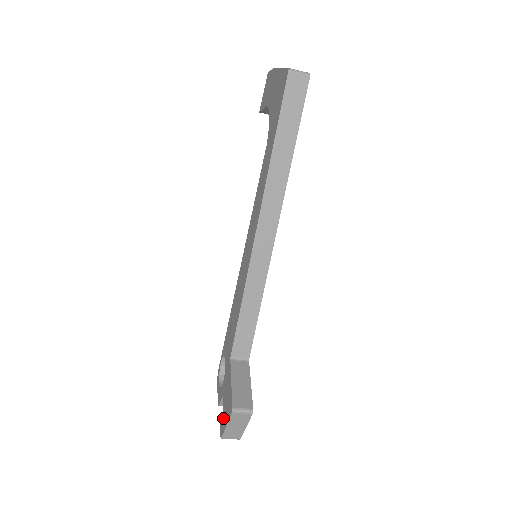
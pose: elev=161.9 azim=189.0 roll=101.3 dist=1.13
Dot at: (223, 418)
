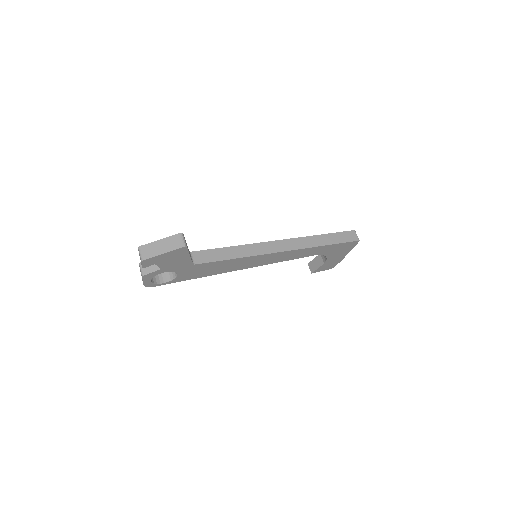
Dot at: occluded
